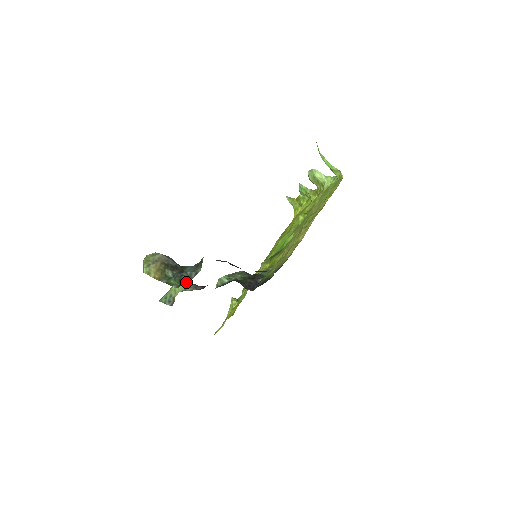
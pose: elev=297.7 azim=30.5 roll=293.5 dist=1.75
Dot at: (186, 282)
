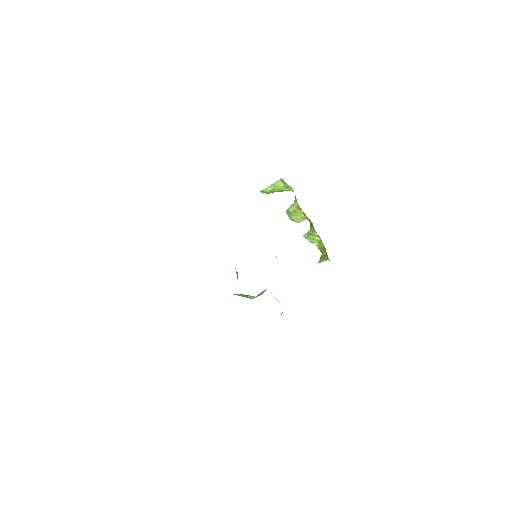
Dot at: occluded
